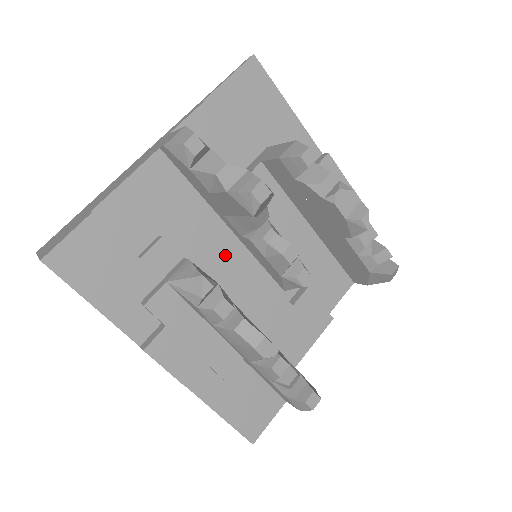
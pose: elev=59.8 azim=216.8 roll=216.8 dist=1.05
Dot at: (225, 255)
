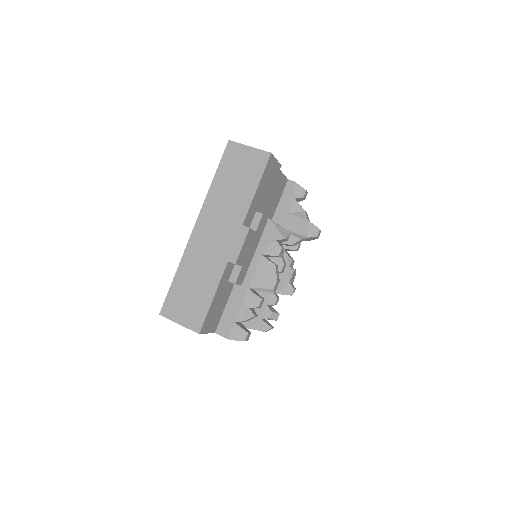
Dot at: occluded
